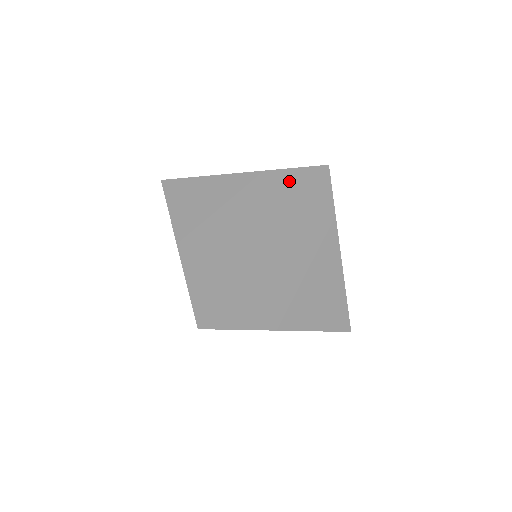
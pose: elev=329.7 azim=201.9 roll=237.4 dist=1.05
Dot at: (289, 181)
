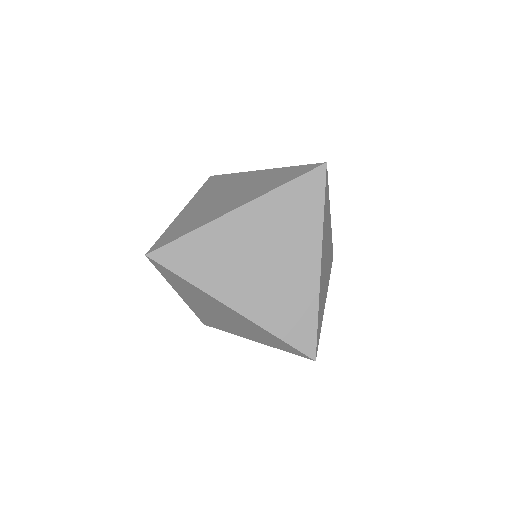
Dot at: (289, 172)
